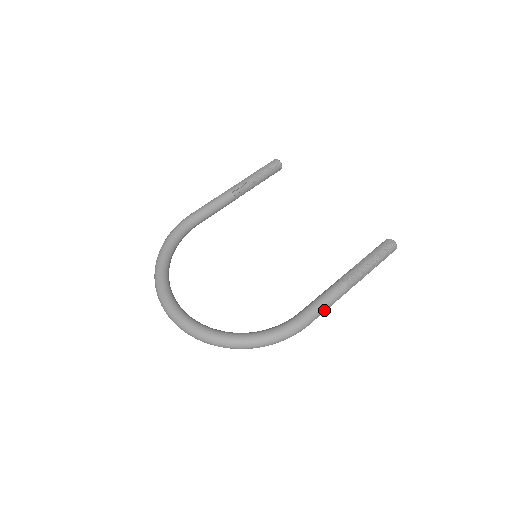
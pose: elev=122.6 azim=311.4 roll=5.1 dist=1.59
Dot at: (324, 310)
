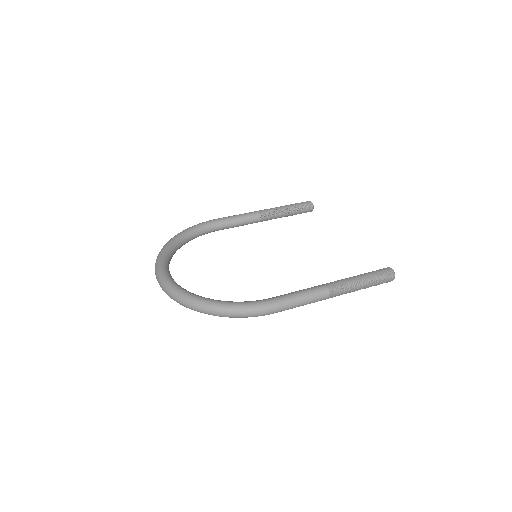
Dot at: (297, 303)
